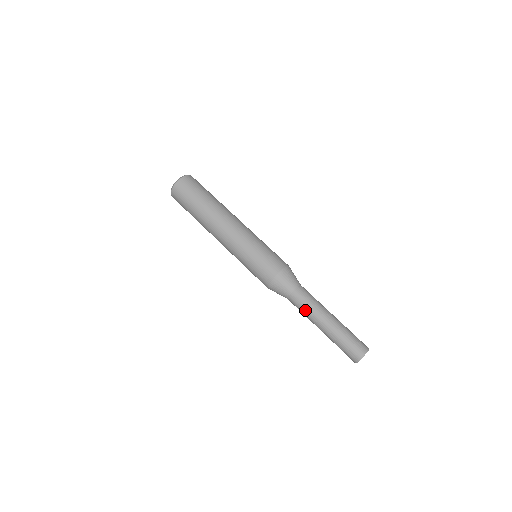
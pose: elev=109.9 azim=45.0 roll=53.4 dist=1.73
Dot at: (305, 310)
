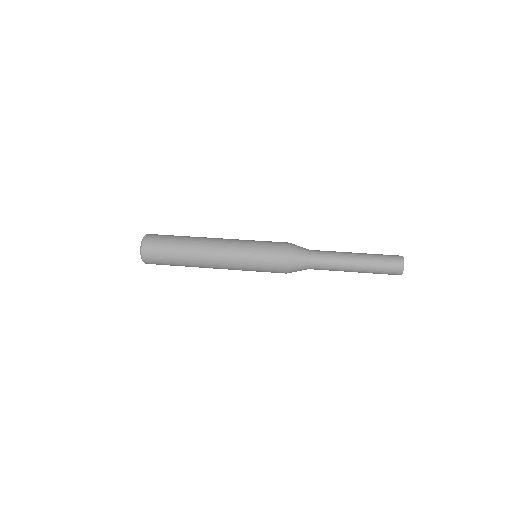
Dot at: (331, 255)
